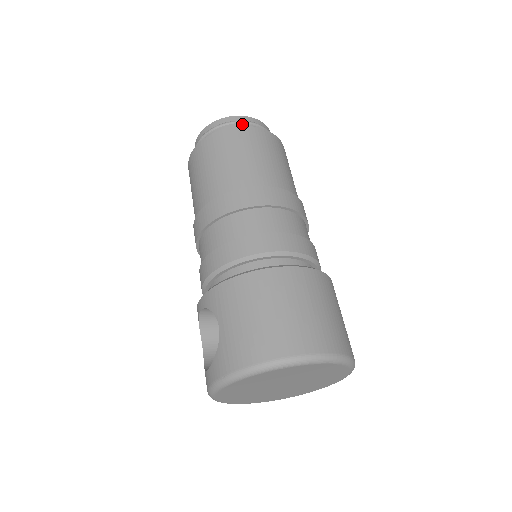
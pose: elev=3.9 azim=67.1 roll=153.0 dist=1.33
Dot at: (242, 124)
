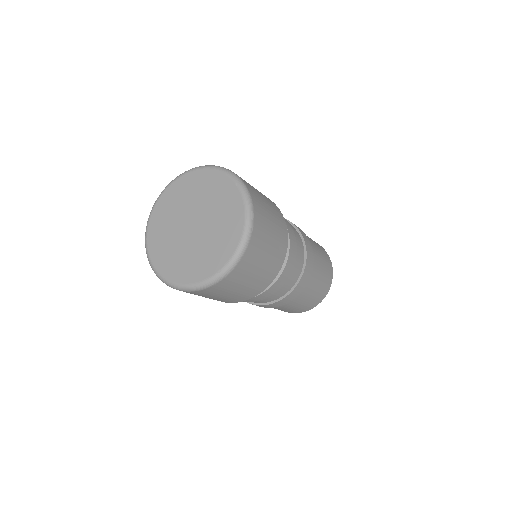
Dot at: occluded
